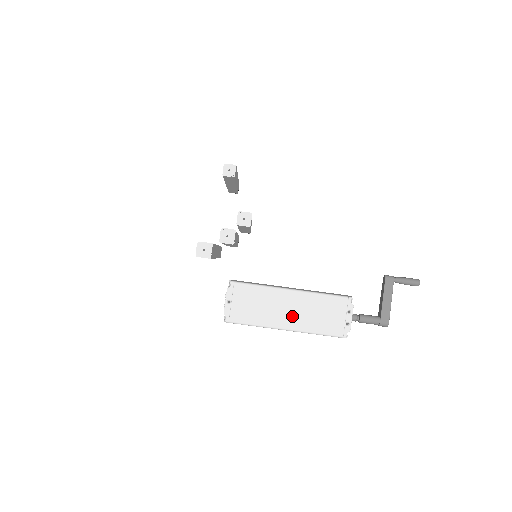
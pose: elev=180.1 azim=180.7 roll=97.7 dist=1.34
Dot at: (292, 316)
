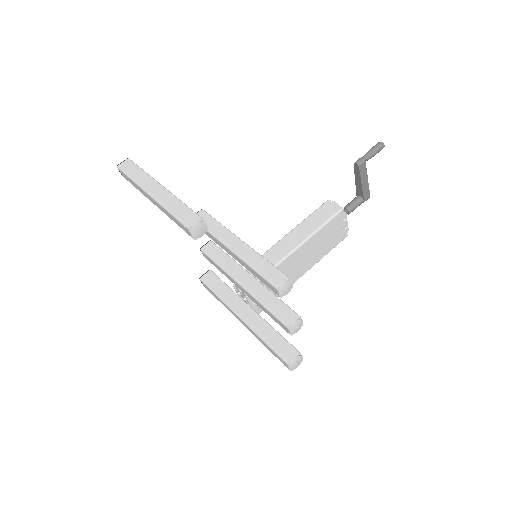
Dot at: (305, 263)
